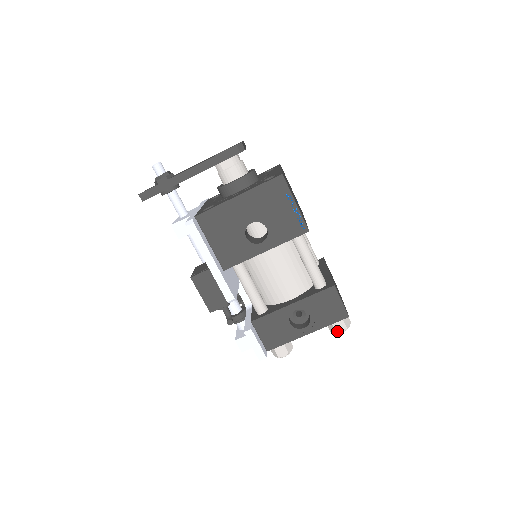
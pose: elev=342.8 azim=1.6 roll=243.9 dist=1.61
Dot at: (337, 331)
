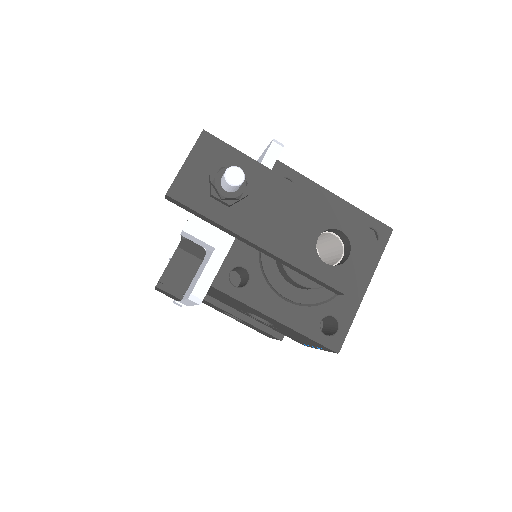
Dot at: occluded
